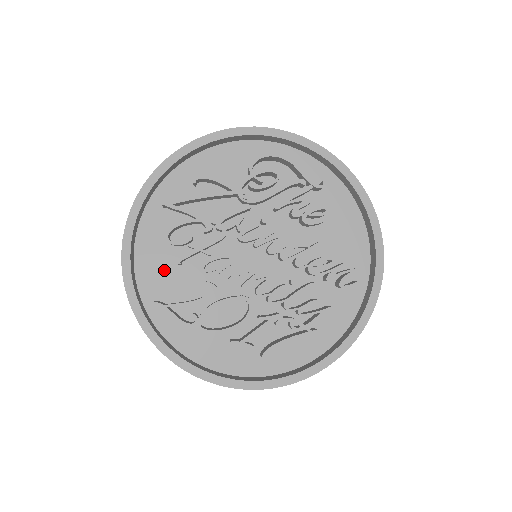
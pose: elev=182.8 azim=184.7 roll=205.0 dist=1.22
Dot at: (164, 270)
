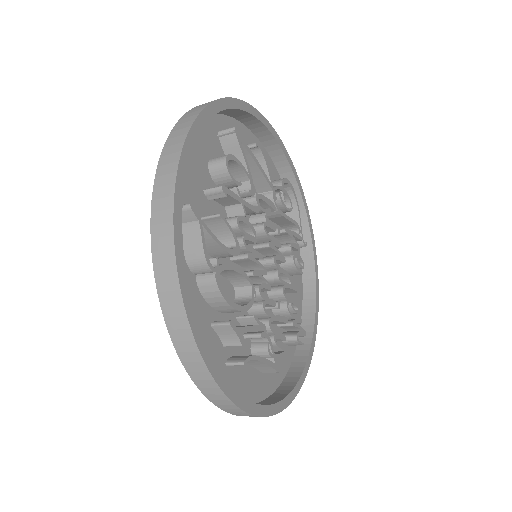
Dot at: (195, 187)
